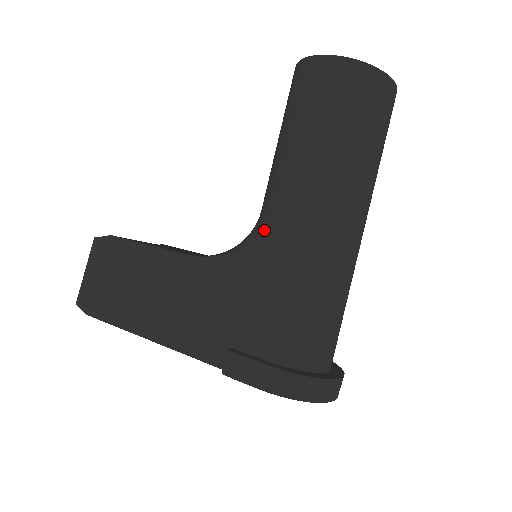
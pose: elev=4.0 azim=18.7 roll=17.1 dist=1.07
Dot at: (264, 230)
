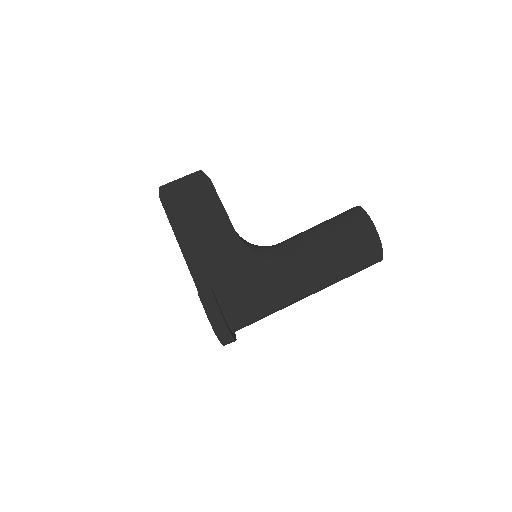
Dot at: (275, 258)
